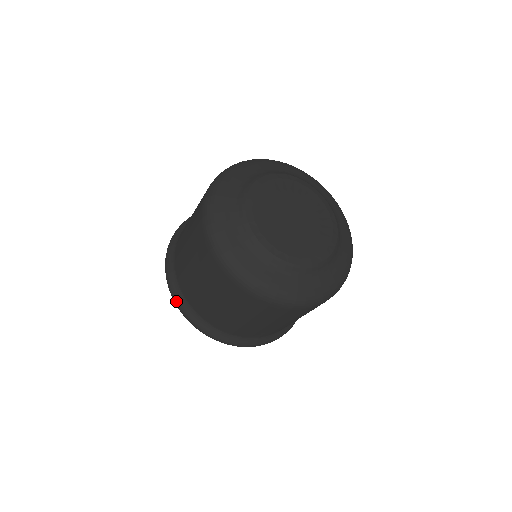
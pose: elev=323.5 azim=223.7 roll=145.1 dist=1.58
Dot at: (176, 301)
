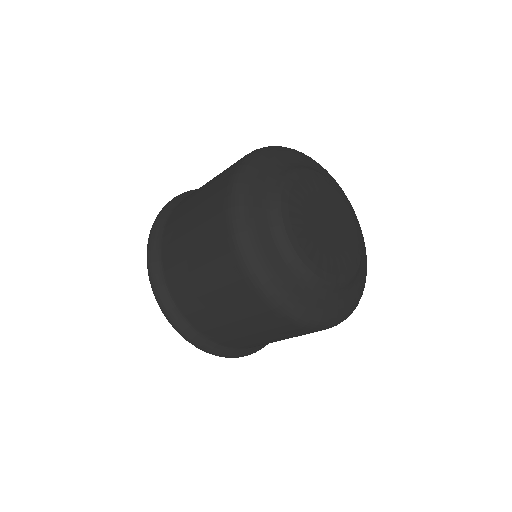
Dot at: (154, 285)
